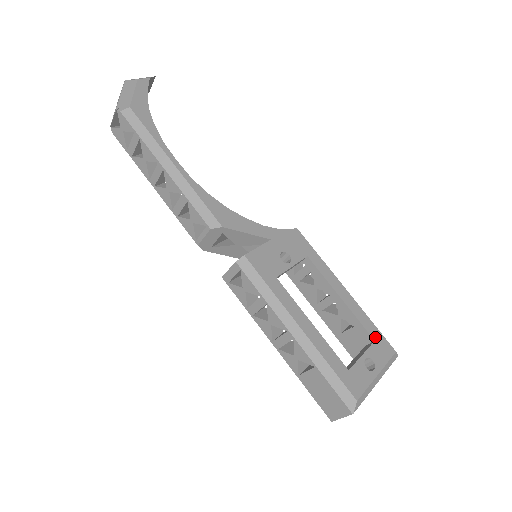
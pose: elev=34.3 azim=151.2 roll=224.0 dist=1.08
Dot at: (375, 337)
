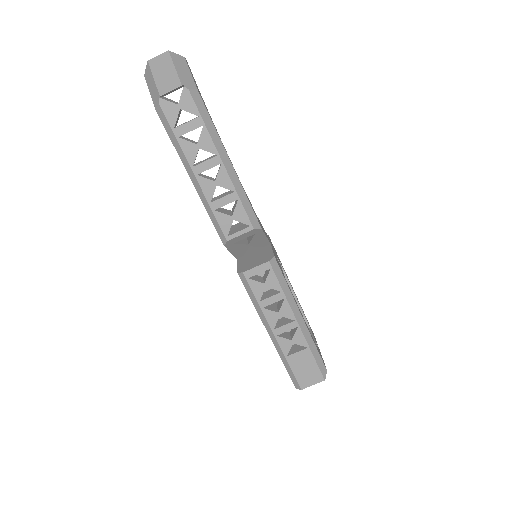
Dot at: (309, 325)
